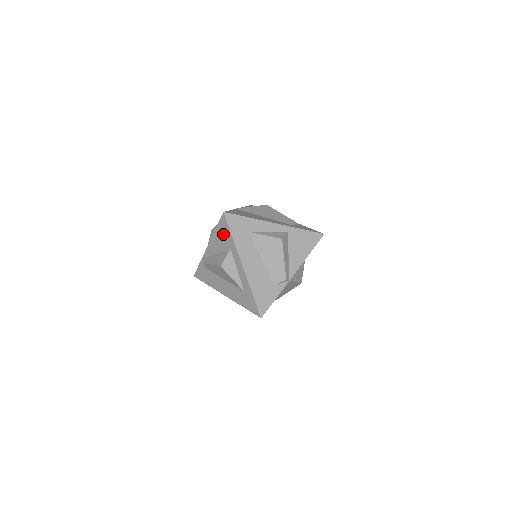
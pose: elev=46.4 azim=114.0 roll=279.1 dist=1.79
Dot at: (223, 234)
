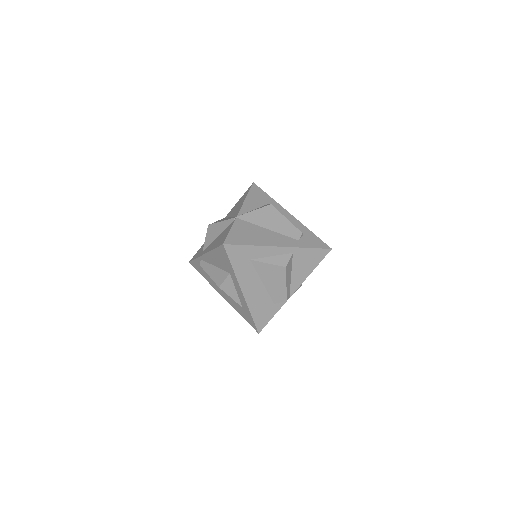
Dot at: (222, 259)
